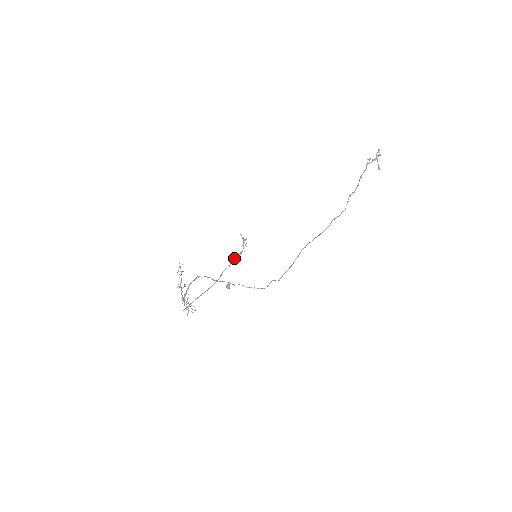
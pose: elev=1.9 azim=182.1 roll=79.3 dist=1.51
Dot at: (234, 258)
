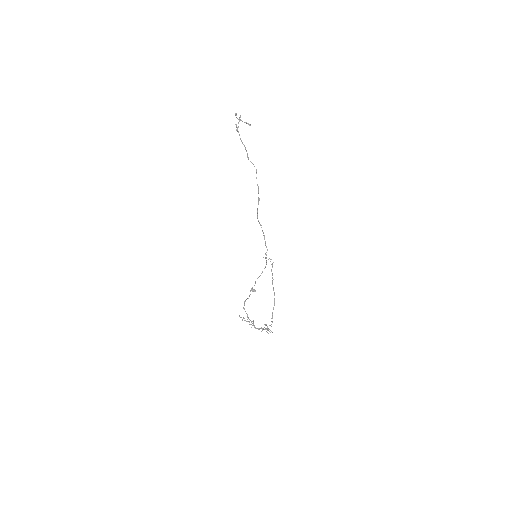
Dot at: (272, 273)
